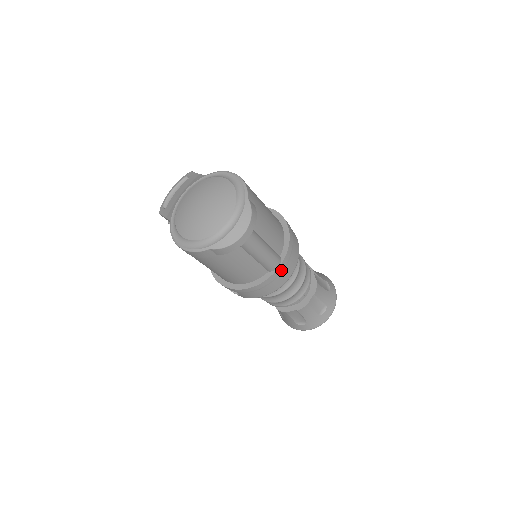
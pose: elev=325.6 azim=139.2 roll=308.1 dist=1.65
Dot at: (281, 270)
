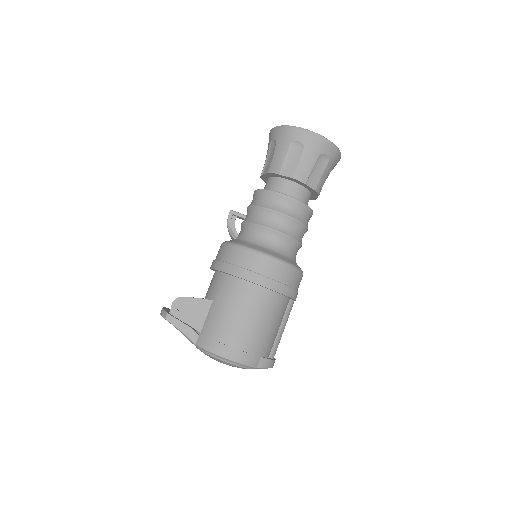
Dot at: occluded
